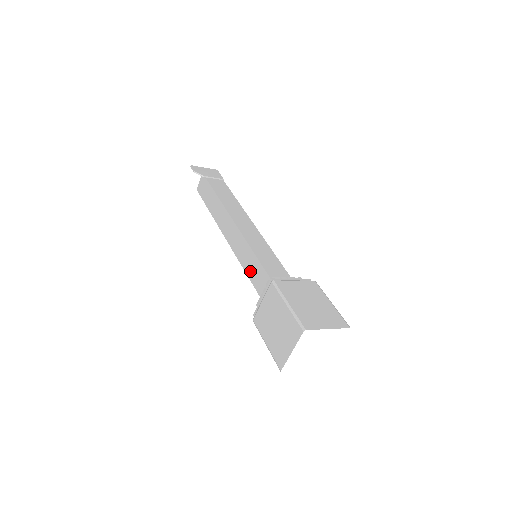
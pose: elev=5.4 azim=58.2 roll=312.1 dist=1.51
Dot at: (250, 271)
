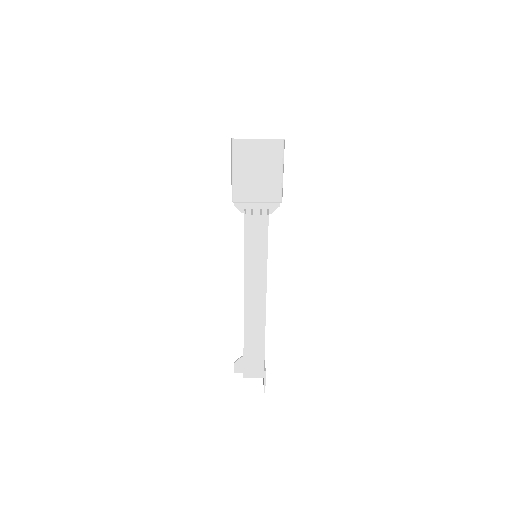
Dot at: occluded
